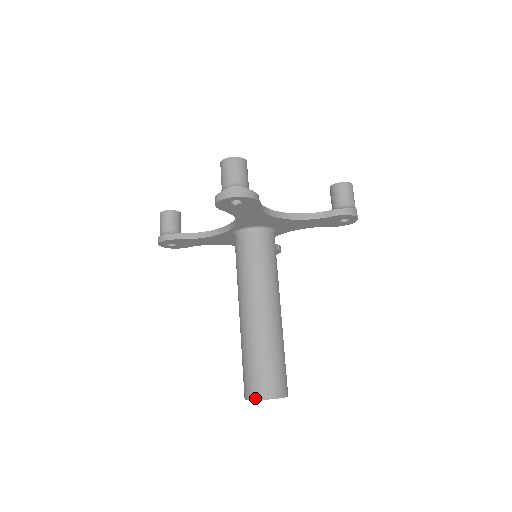
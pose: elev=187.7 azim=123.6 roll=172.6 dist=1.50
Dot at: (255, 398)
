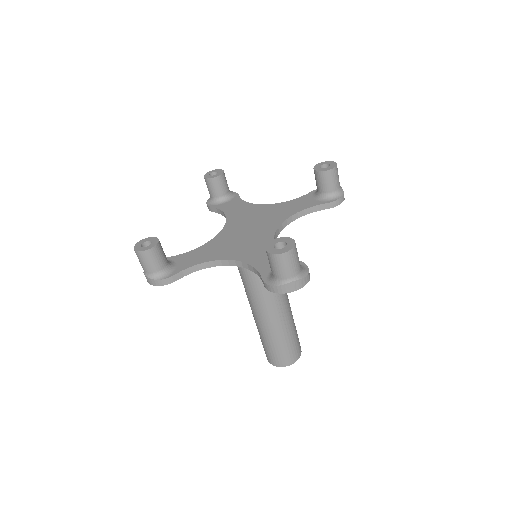
Dot at: occluded
